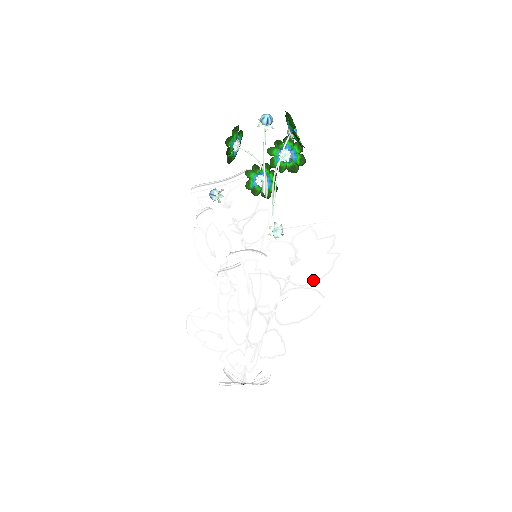
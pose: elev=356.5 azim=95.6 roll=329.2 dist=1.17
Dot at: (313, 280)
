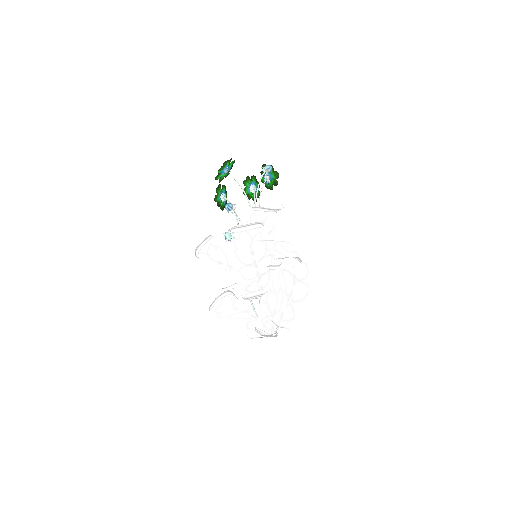
Dot at: (303, 278)
